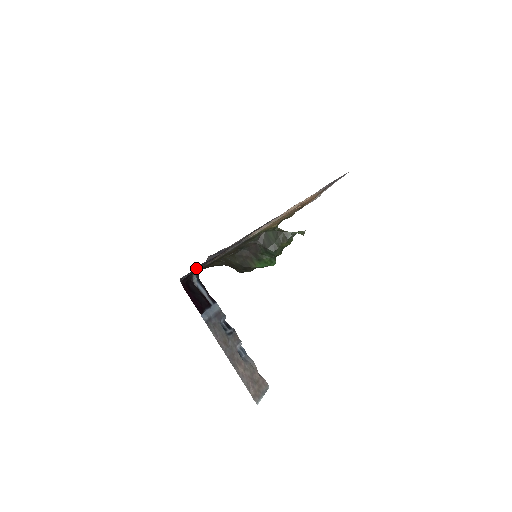
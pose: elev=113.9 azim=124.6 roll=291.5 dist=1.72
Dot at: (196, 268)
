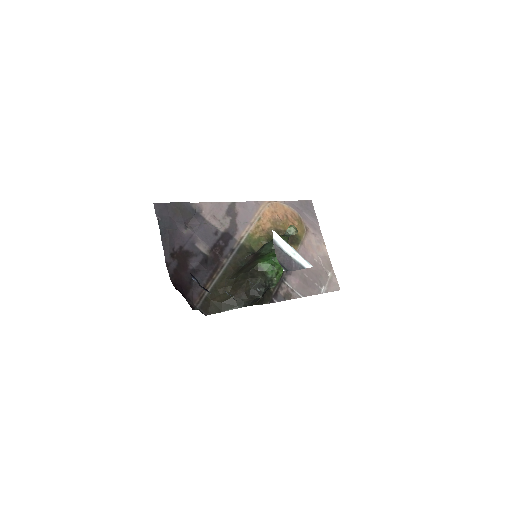
Dot at: (176, 229)
